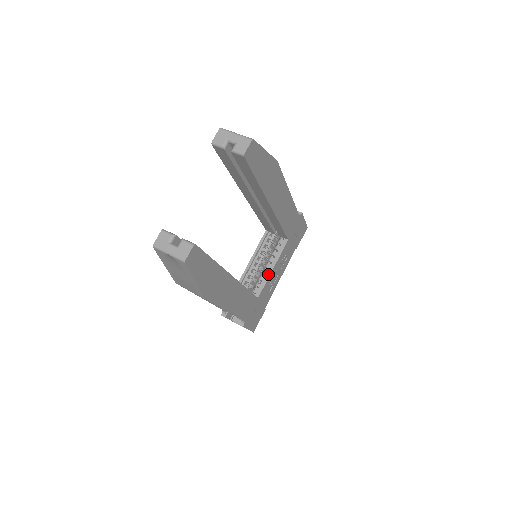
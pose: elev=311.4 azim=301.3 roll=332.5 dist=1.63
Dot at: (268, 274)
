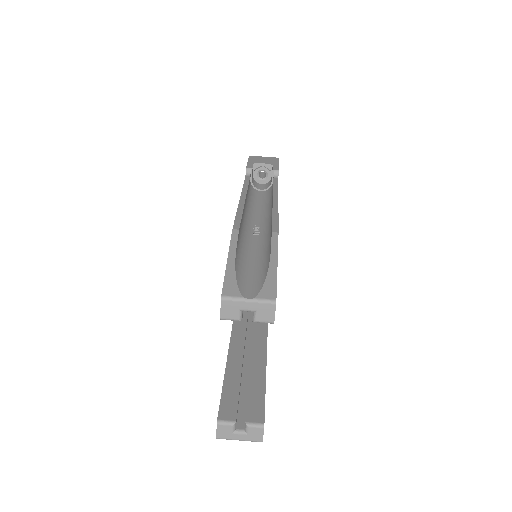
Dot at: occluded
